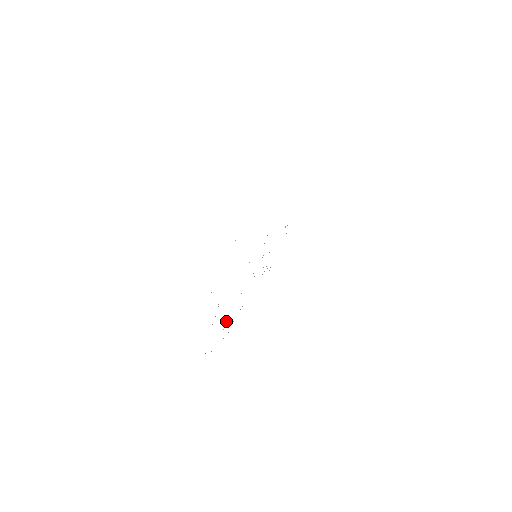
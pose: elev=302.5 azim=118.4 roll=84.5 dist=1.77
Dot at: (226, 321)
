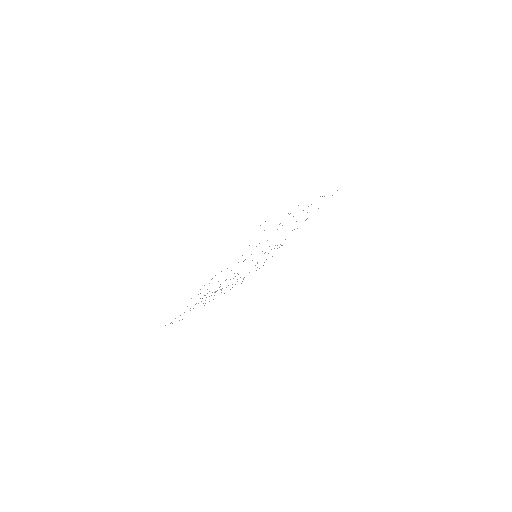
Dot at: occluded
